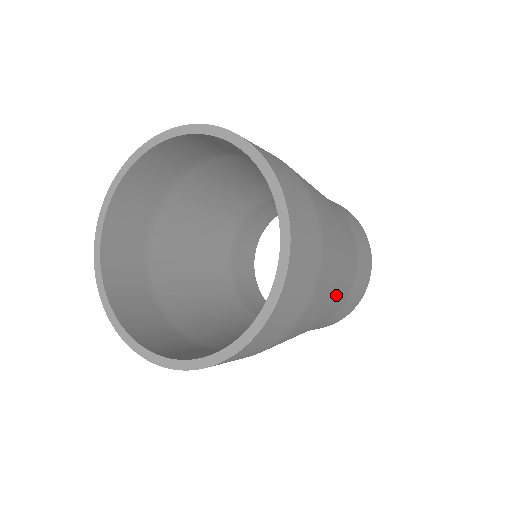
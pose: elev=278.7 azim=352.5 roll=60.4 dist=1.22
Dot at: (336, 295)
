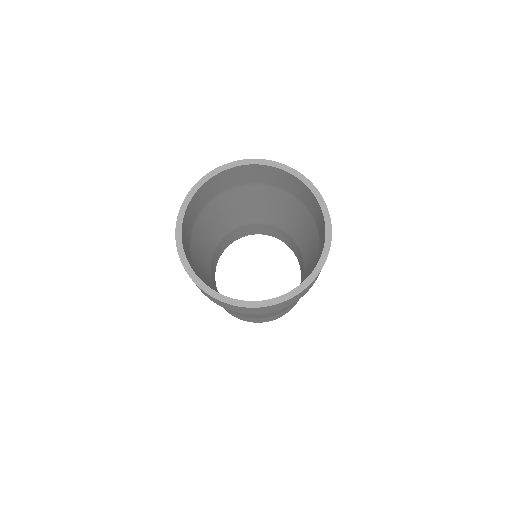
Dot at: occluded
